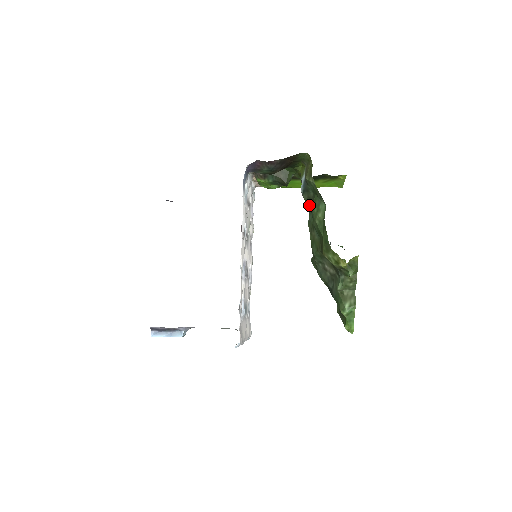
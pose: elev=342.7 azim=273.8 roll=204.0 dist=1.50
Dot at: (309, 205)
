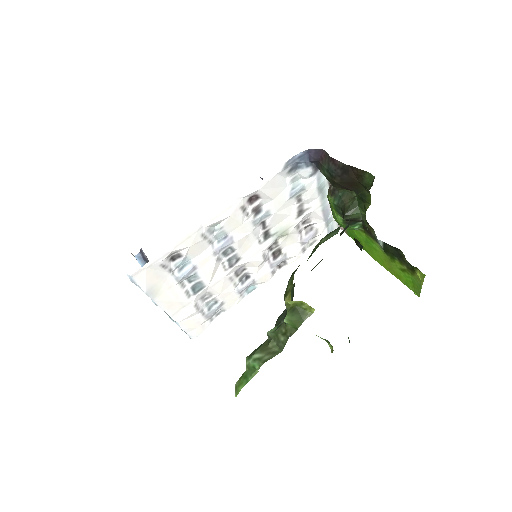
Dot at: occluded
